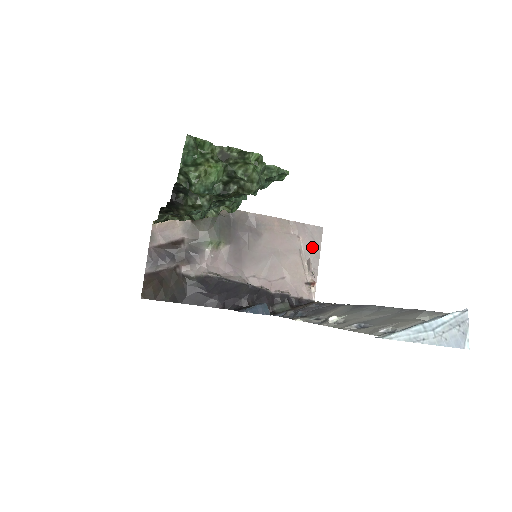
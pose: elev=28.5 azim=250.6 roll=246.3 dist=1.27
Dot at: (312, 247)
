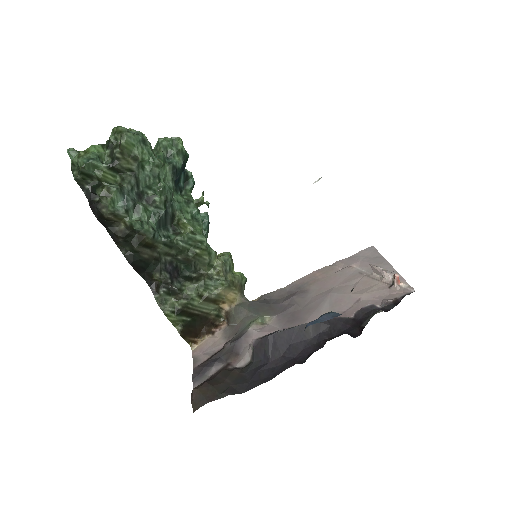
Dot at: (373, 263)
